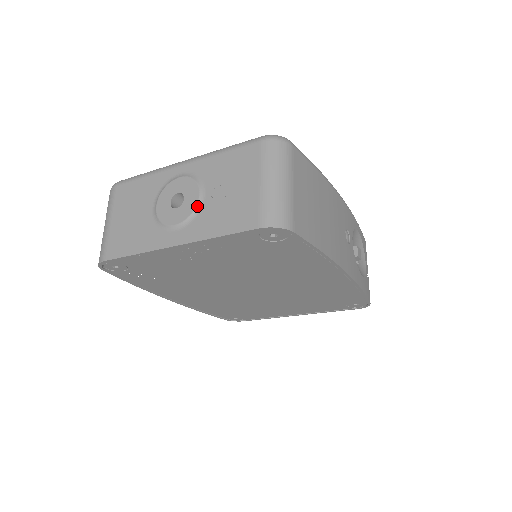
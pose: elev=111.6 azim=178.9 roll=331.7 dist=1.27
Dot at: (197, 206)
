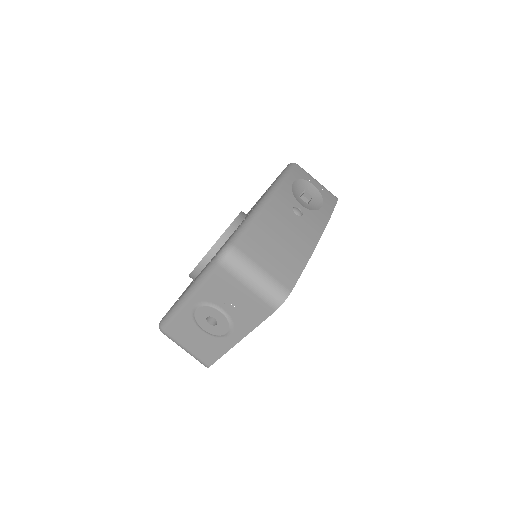
Dot at: (227, 318)
